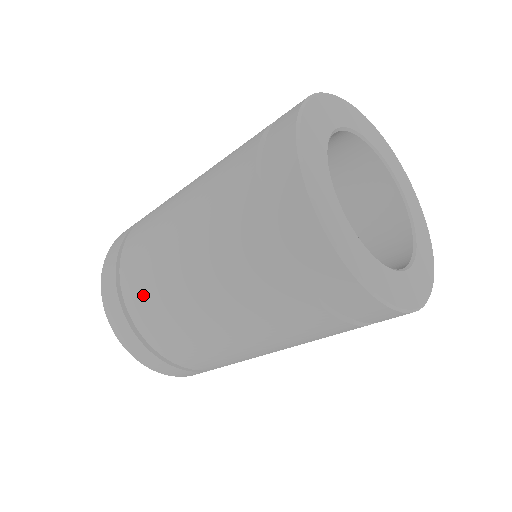
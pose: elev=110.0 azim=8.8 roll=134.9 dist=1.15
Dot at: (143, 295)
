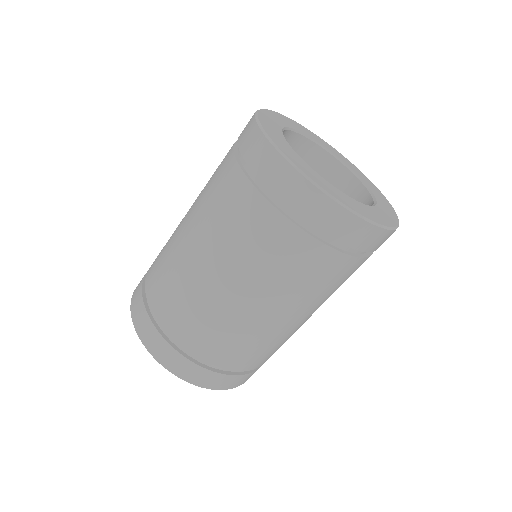
Dot at: (174, 306)
